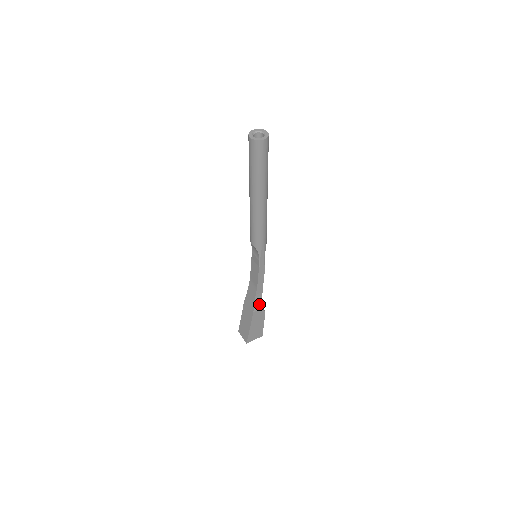
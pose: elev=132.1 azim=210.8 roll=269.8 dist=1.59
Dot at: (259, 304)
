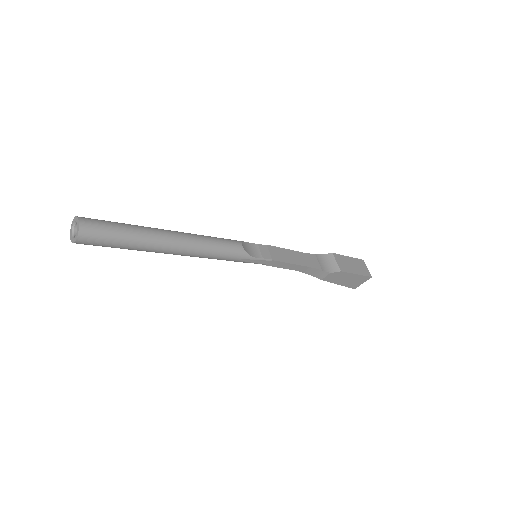
Dot at: (321, 273)
